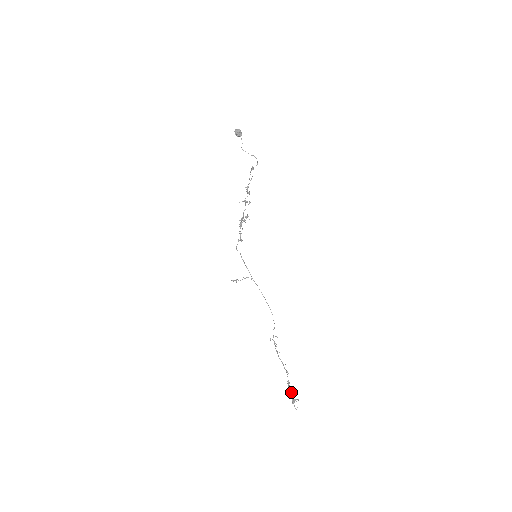
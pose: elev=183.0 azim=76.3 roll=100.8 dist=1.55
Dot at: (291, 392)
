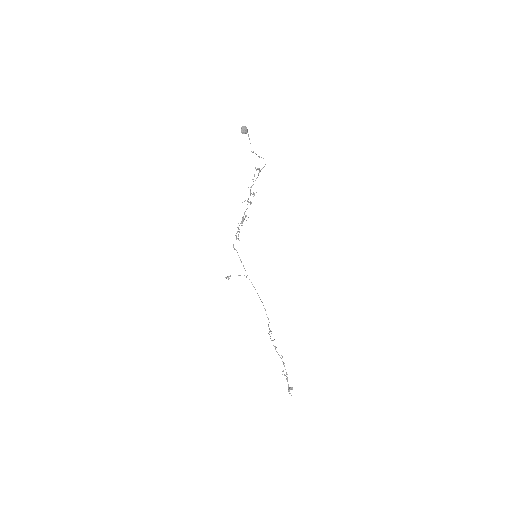
Dot at: (287, 381)
